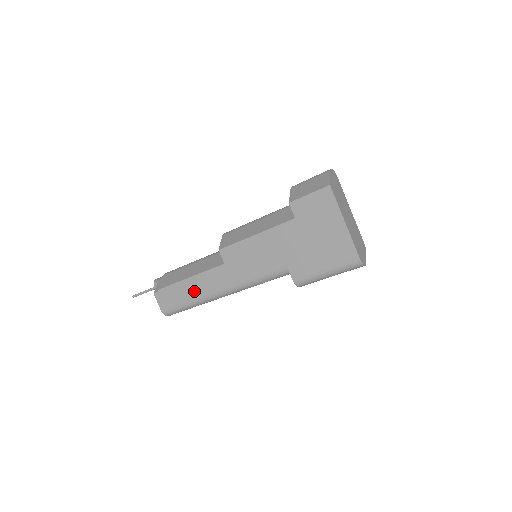
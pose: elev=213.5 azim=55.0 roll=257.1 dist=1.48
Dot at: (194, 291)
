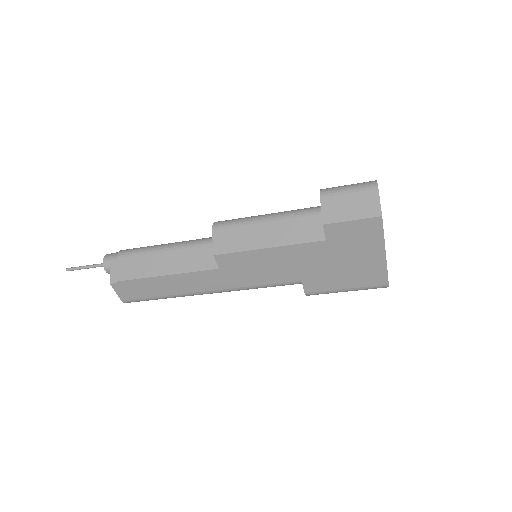
Dot at: (172, 288)
